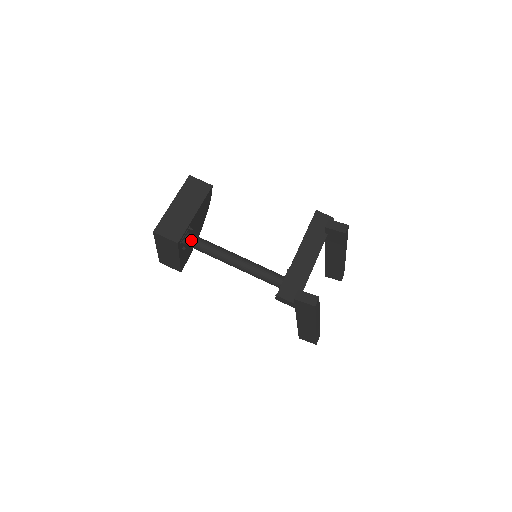
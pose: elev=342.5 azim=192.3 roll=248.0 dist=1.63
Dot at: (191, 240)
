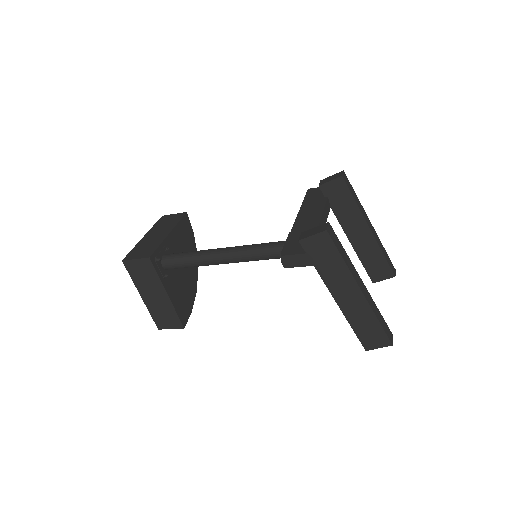
Dot at: (168, 257)
